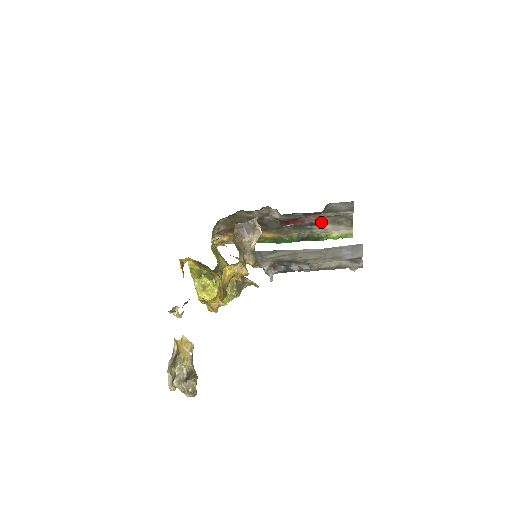
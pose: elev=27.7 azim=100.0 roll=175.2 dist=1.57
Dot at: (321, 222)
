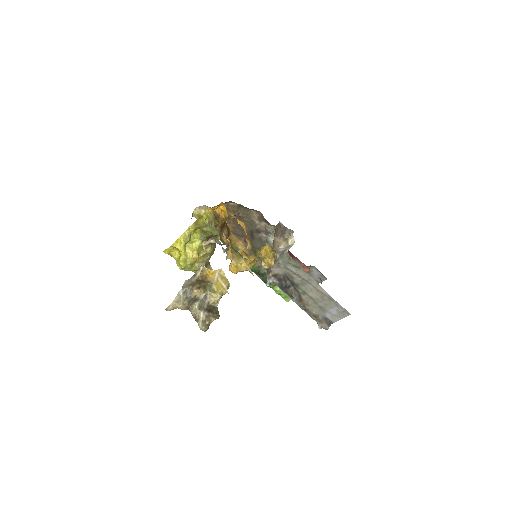
Dot at: occluded
